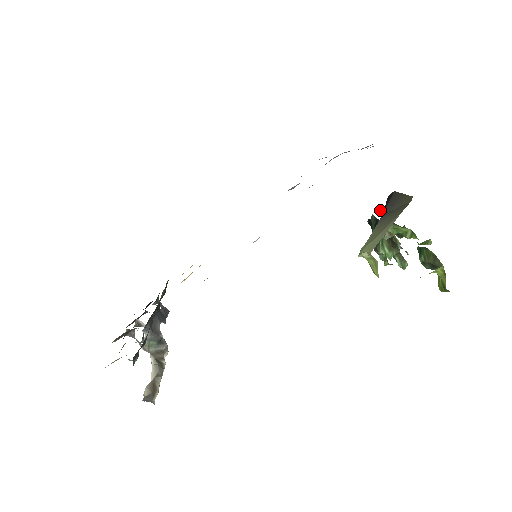
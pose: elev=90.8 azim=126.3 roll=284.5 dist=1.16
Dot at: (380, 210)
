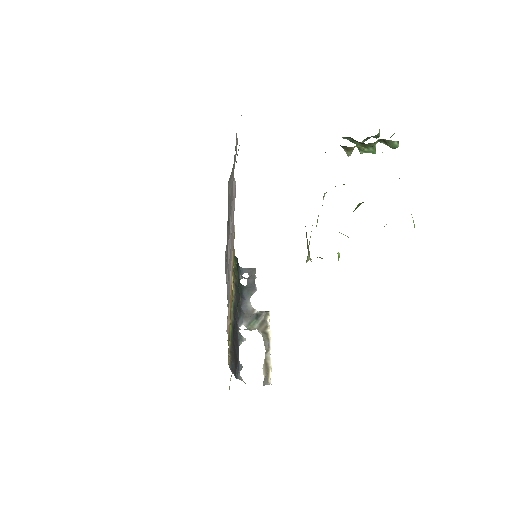
Dot at: occluded
